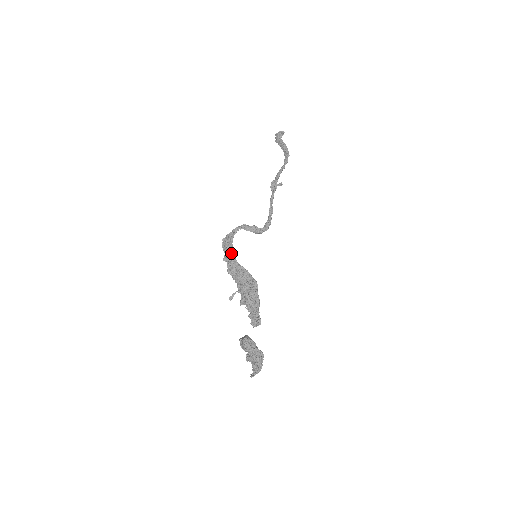
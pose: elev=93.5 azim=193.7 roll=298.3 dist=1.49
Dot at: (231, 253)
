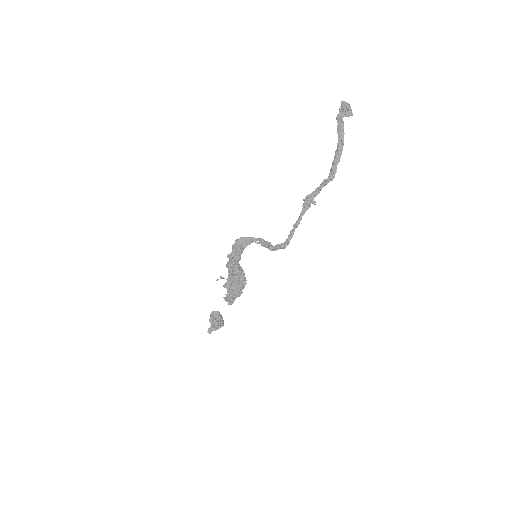
Dot at: (238, 259)
